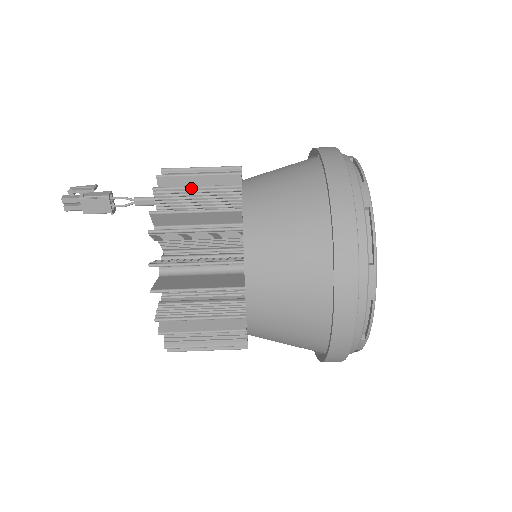
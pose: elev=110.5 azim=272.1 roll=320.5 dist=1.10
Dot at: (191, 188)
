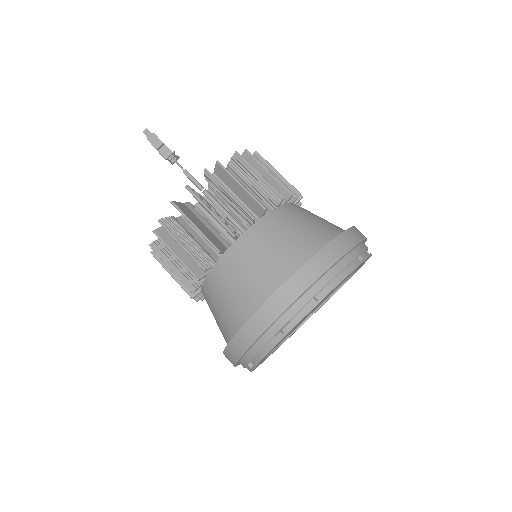
Dot at: (191, 224)
